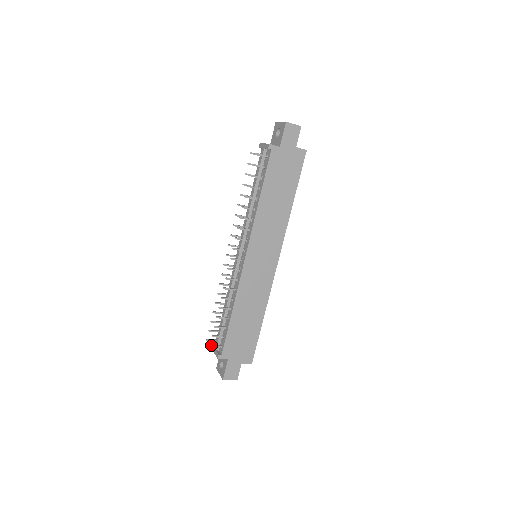
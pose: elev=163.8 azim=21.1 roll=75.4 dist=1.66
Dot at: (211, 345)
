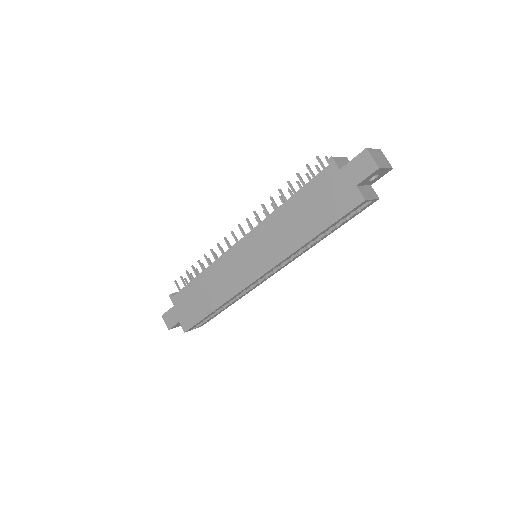
Dot at: (176, 282)
